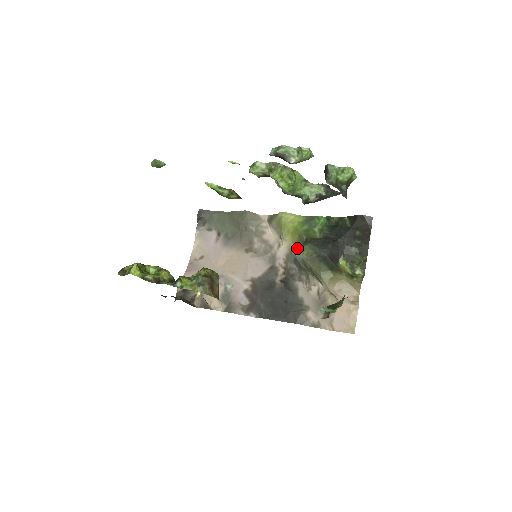
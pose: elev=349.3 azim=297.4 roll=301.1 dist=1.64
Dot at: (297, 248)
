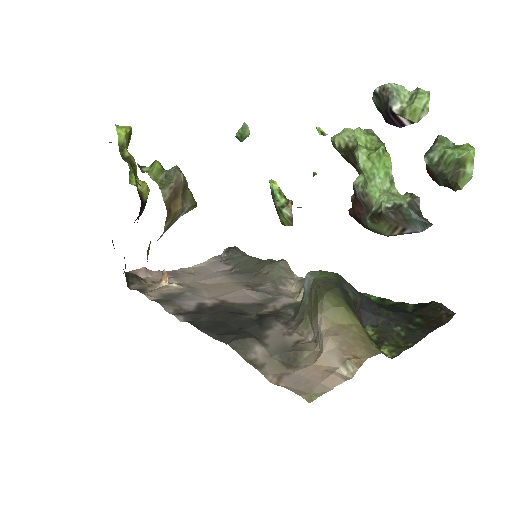
Dot at: occluded
